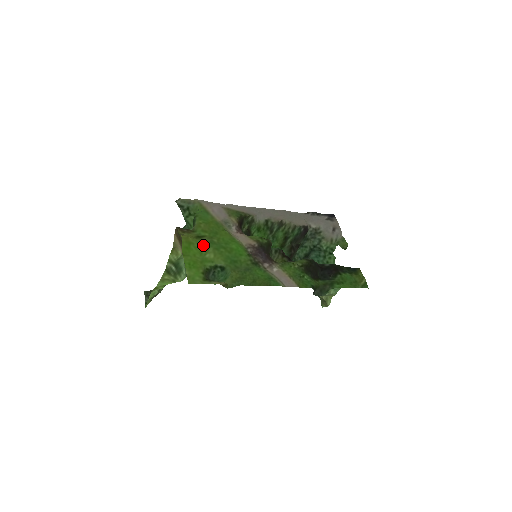
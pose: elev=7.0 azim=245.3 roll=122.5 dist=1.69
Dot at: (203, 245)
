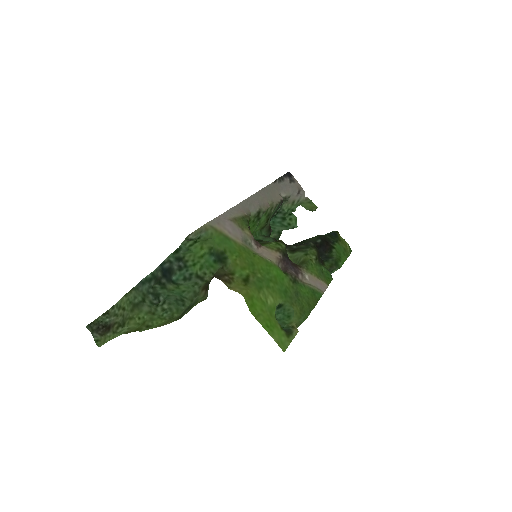
Dot at: (258, 290)
